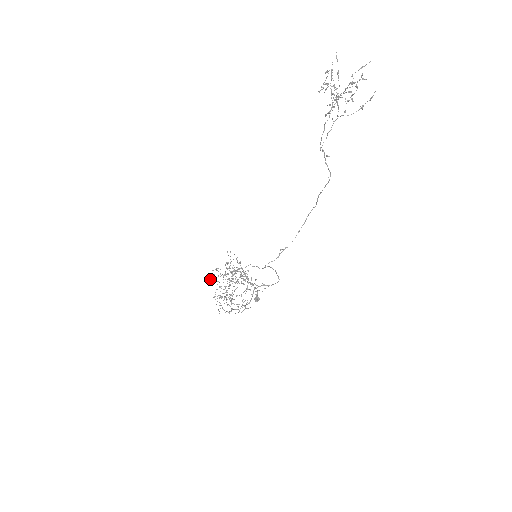
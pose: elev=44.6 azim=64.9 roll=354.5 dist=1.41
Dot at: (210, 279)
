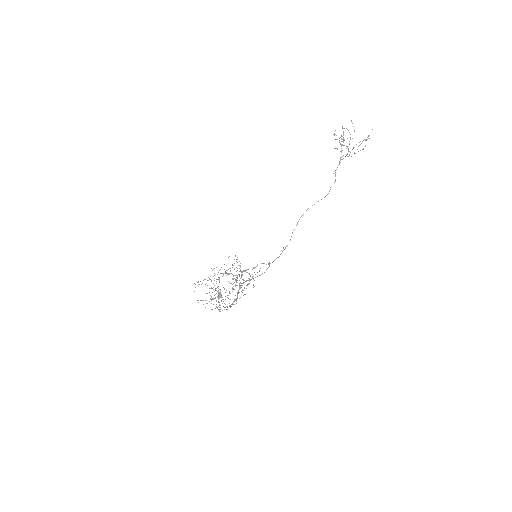
Dot at: occluded
